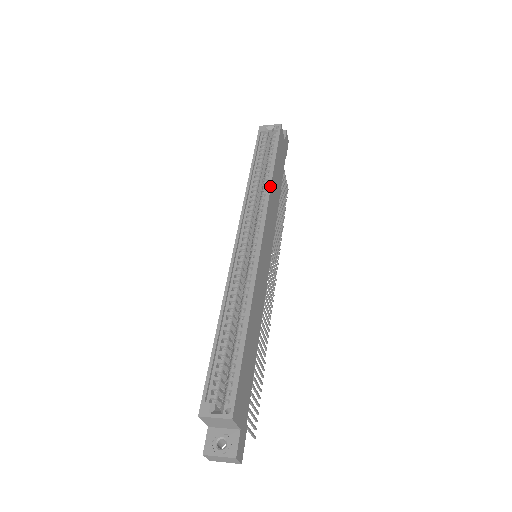
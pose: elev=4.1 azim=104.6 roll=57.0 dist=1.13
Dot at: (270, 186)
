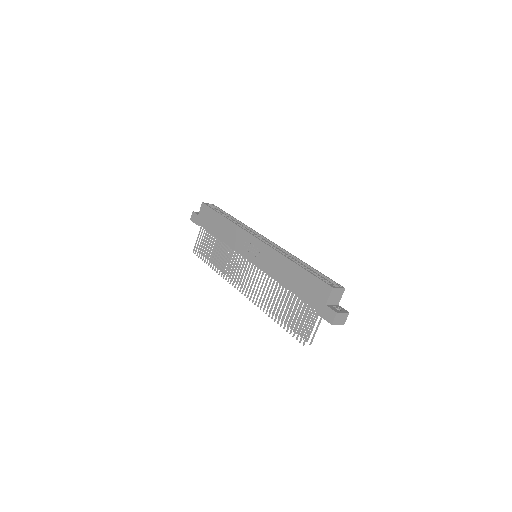
Dot at: occluded
